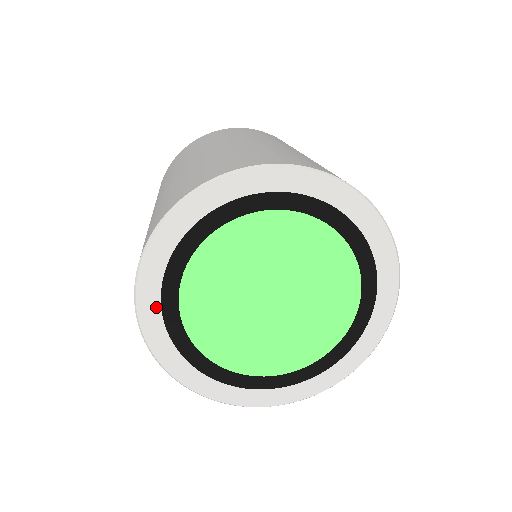
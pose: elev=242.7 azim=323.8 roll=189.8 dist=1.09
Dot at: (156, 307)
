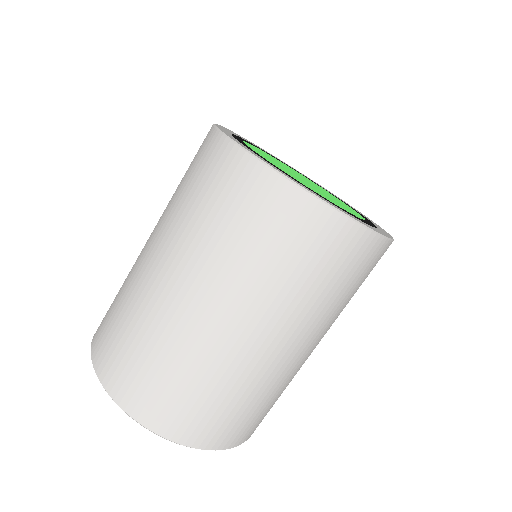
Dot at: (244, 146)
